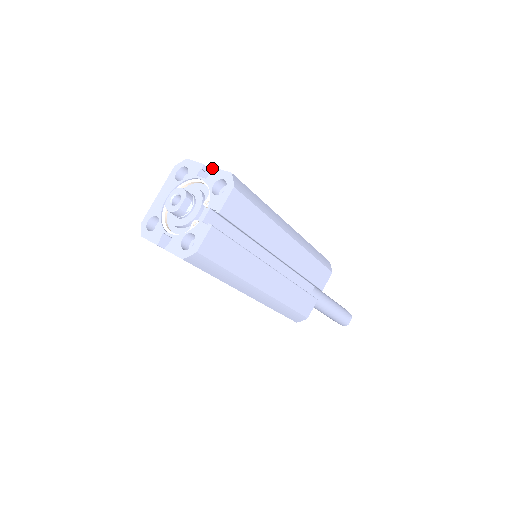
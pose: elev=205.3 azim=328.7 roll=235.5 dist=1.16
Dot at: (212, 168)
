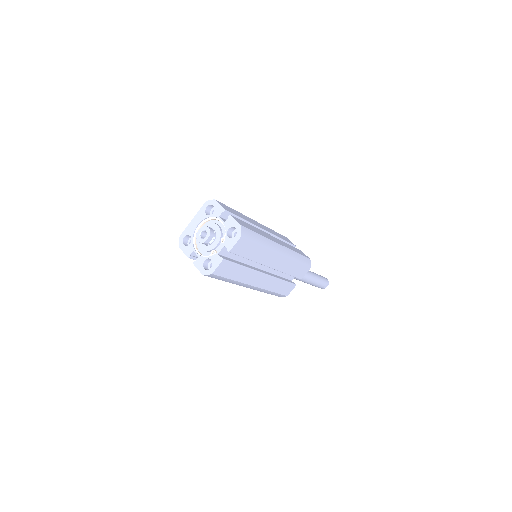
Dot at: (230, 215)
